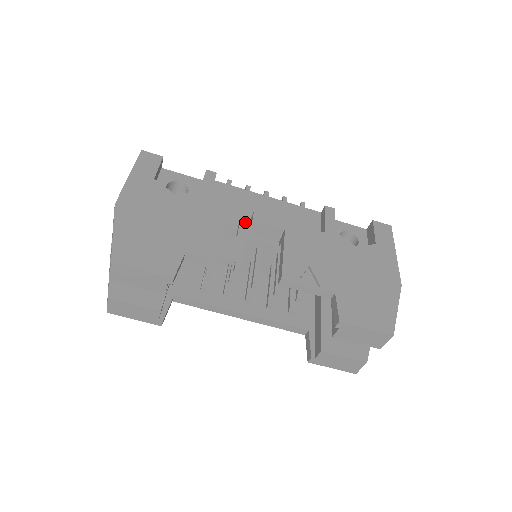
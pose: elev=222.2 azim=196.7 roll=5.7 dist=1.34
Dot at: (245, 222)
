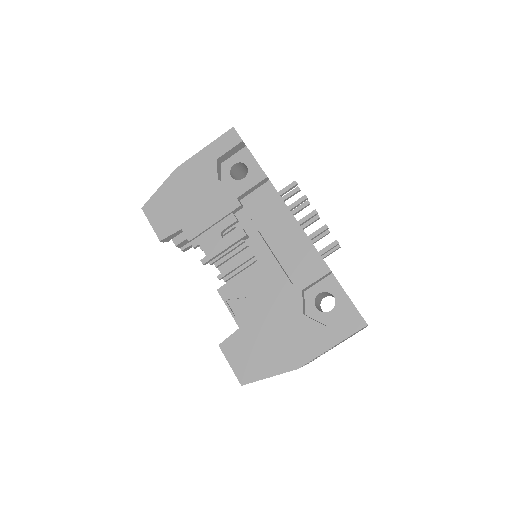
Dot at: (244, 232)
